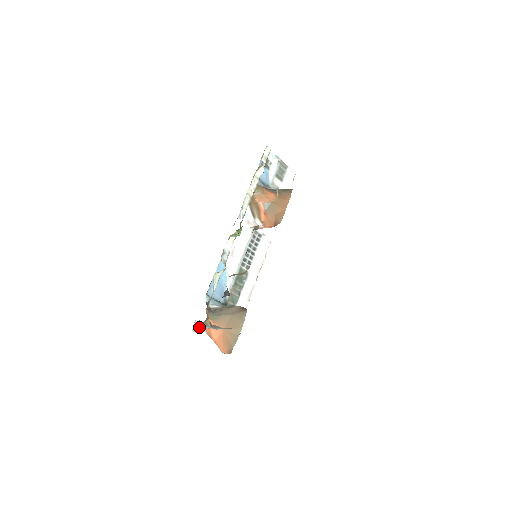
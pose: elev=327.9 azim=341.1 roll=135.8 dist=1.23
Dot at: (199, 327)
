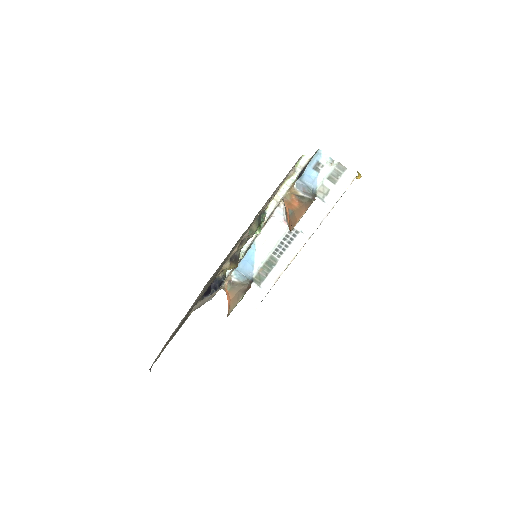
Dot at: occluded
